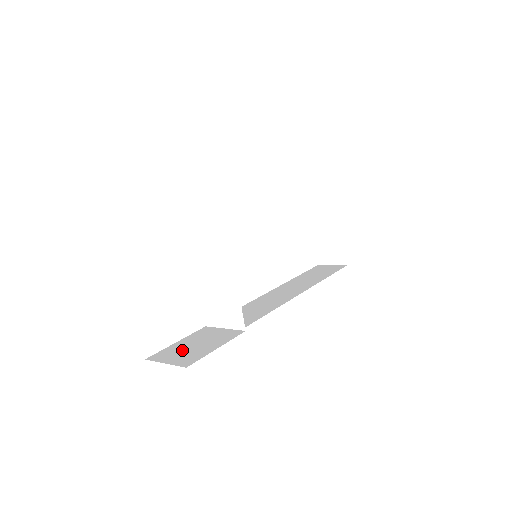
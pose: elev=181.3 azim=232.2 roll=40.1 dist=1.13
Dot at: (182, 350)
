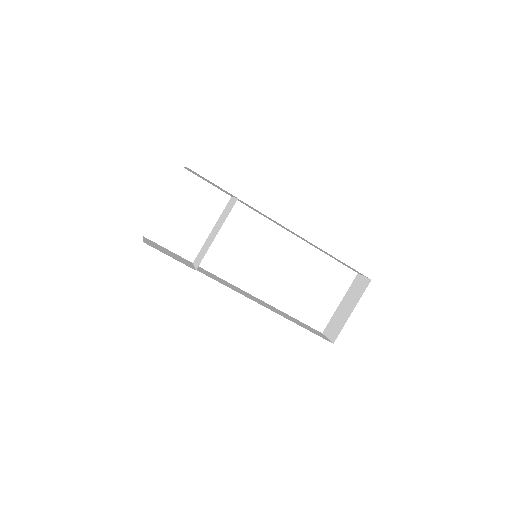
Dot at: (160, 247)
